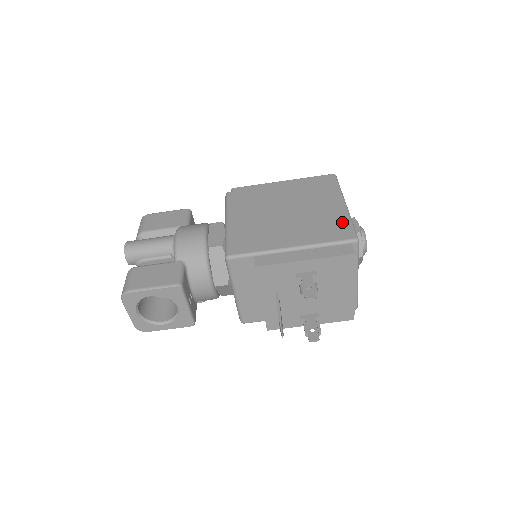
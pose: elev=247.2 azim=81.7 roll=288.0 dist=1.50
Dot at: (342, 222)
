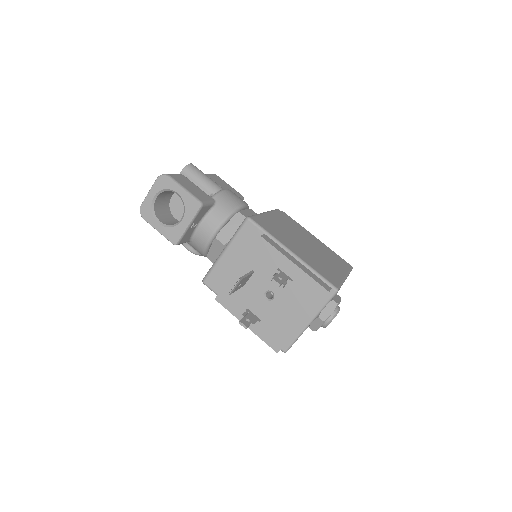
Dot at: (336, 278)
